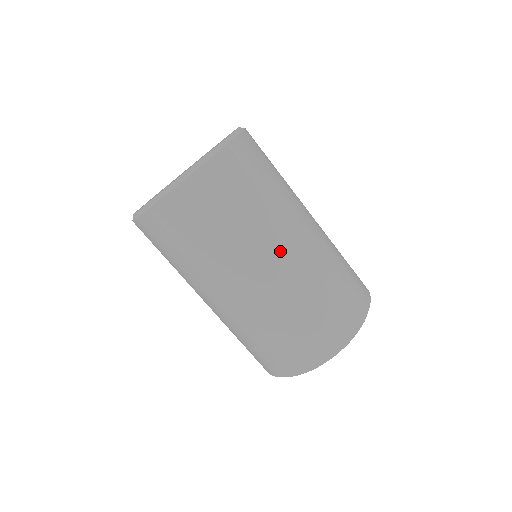
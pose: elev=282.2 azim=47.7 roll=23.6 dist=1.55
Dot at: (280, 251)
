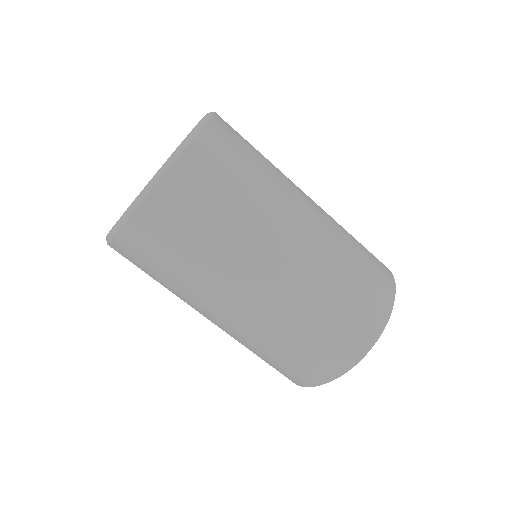
Dot at: (240, 296)
